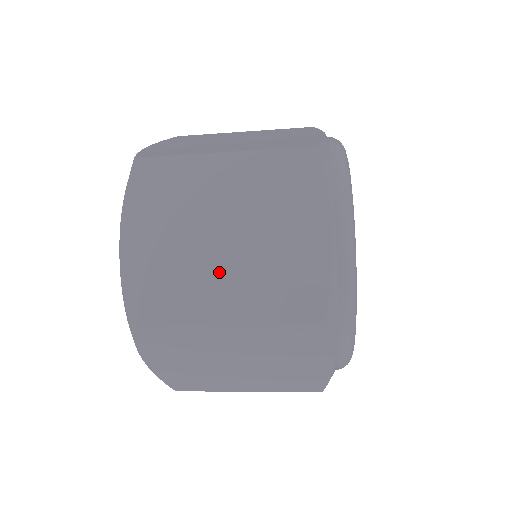
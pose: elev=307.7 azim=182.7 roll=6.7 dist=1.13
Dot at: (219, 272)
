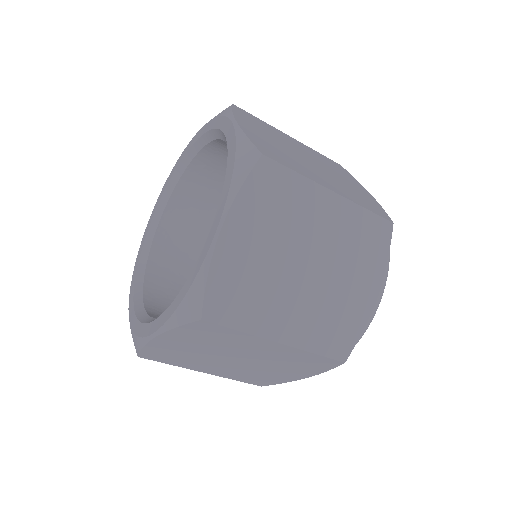
Dot at: (316, 171)
